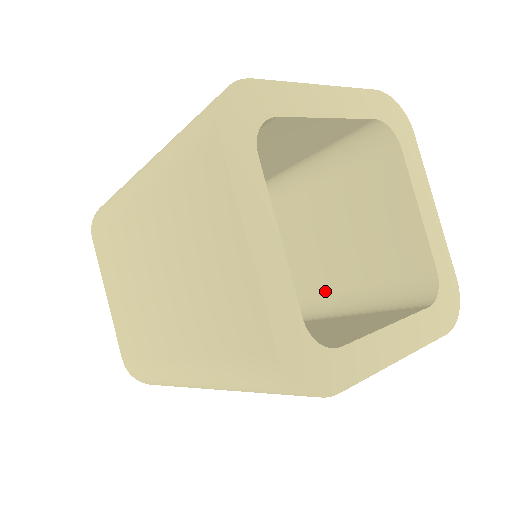
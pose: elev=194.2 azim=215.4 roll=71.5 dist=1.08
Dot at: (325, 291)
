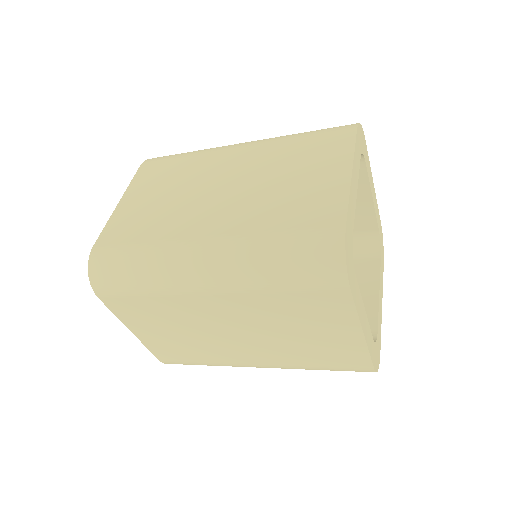
Dot at: occluded
